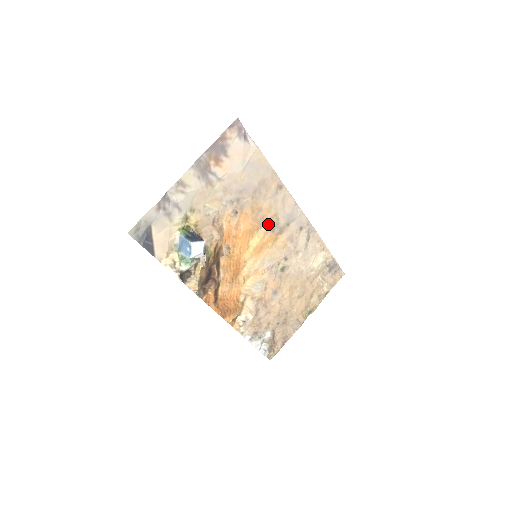
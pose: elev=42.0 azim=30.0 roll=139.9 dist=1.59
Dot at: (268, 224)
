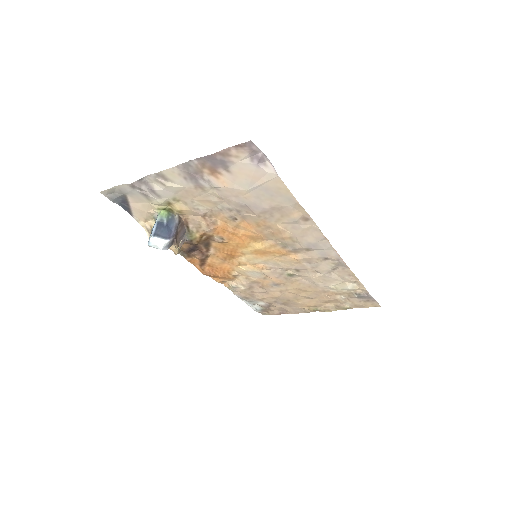
Dot at: (279, 240)
